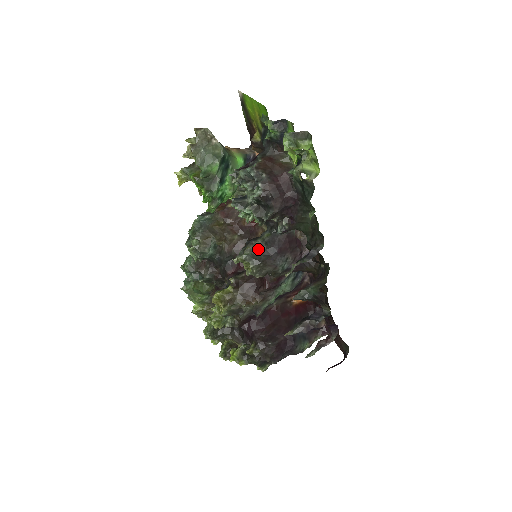
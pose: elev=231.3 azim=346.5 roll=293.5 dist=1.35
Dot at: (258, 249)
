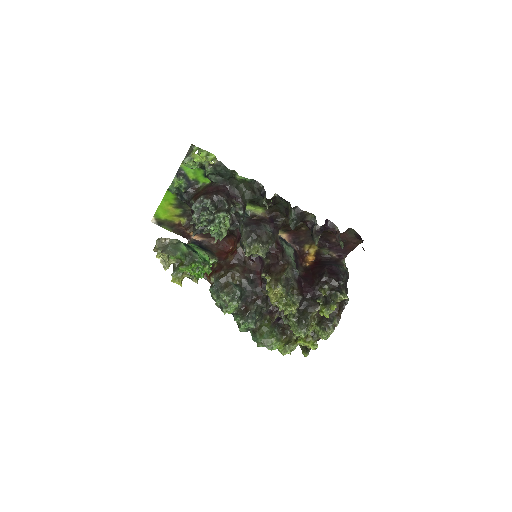
Dot at: (247, 235)
